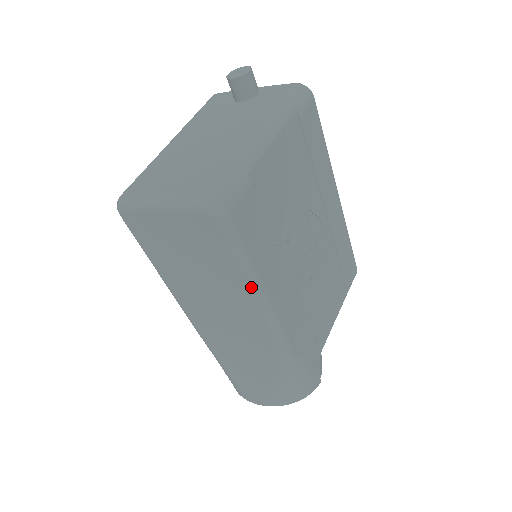
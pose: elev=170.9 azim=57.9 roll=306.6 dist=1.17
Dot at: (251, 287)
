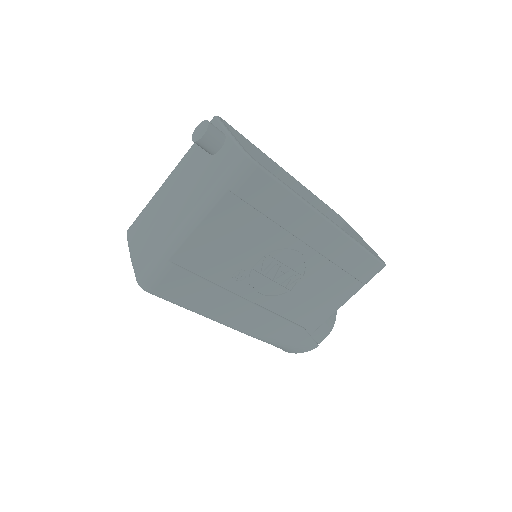
Dot at: (199, 314)
